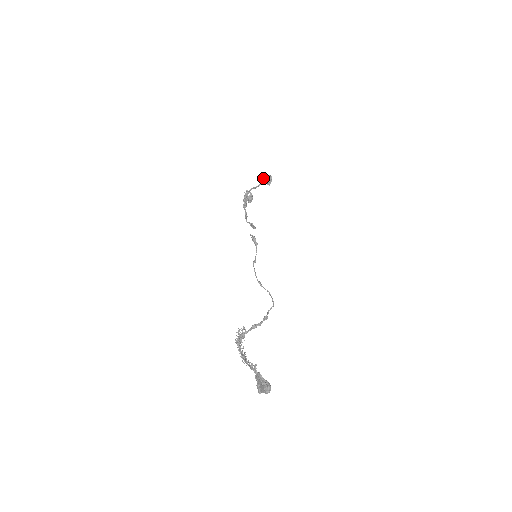
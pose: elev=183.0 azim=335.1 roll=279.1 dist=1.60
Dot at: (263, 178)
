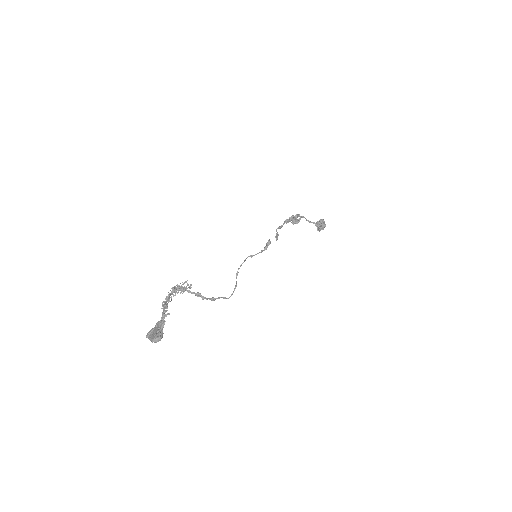
Dot at: (319, 221)
